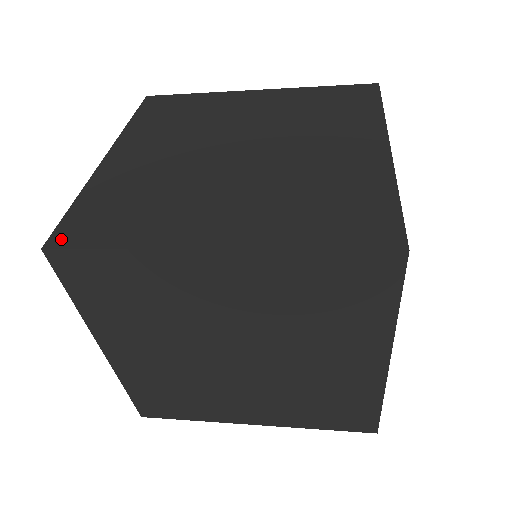
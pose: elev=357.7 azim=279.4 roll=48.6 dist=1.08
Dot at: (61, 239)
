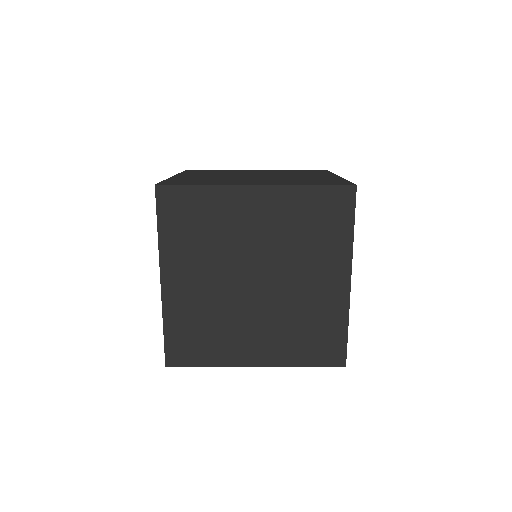
Dot at: (173, 360)
